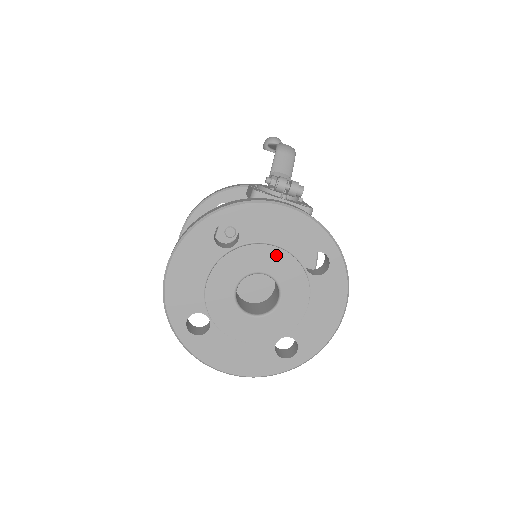
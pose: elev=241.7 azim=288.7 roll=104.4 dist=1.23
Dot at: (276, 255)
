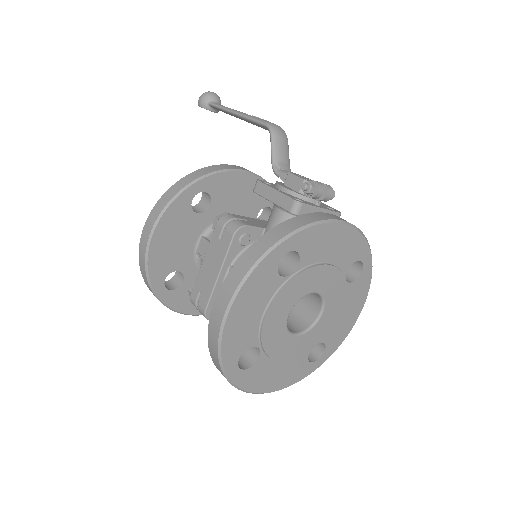
Dot at: (328, 273)
